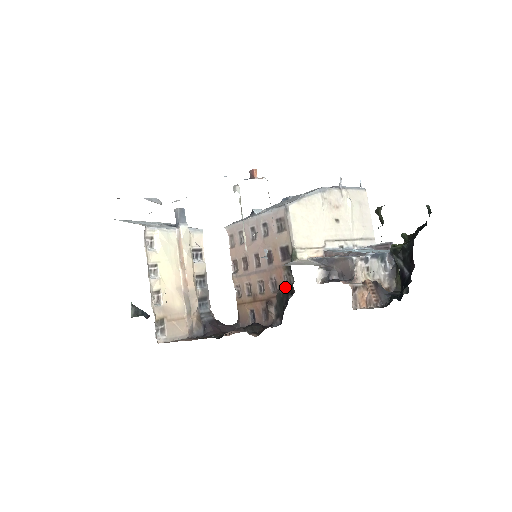
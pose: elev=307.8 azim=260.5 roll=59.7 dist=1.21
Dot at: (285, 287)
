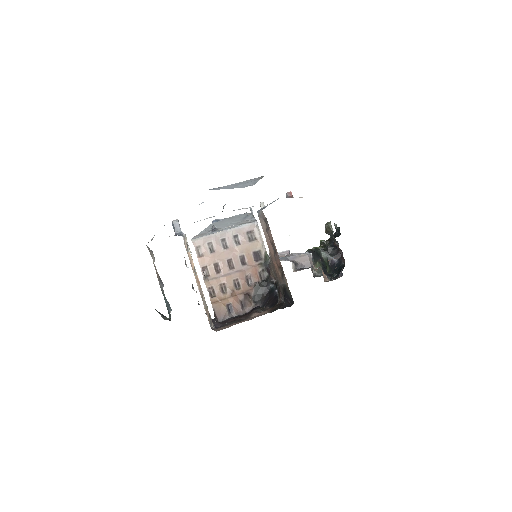
Dot at: (261, 280)
